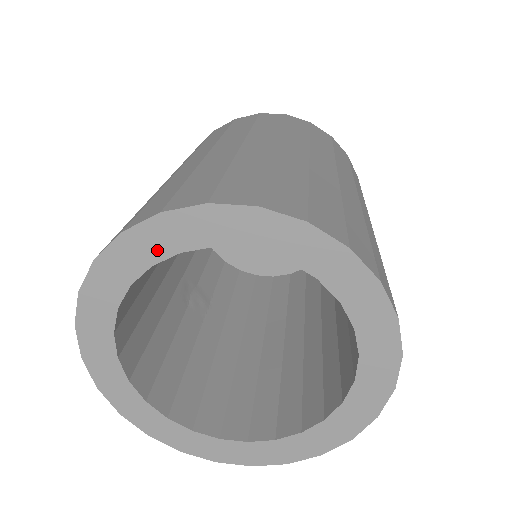
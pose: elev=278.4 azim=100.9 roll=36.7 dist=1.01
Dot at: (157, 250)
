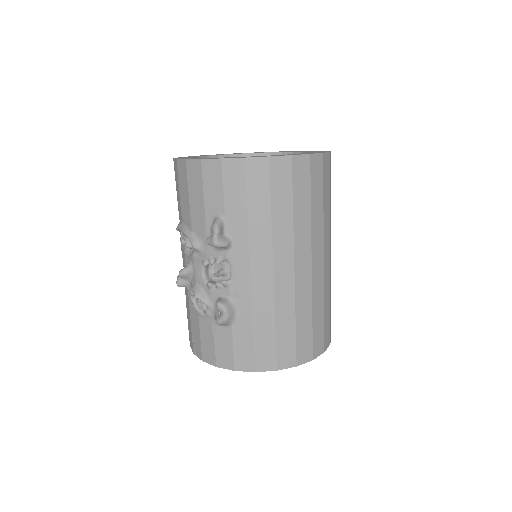
Dot at: (208, 155)
